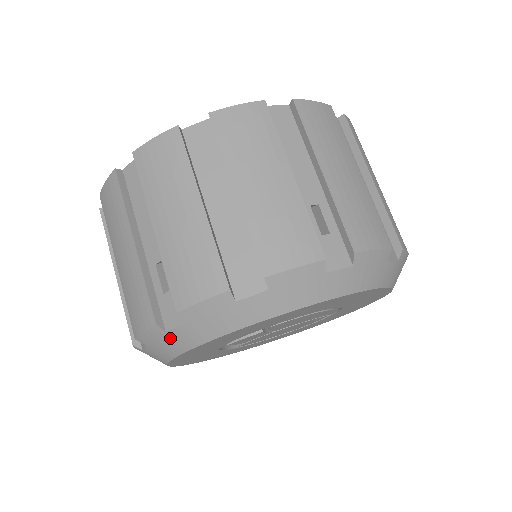
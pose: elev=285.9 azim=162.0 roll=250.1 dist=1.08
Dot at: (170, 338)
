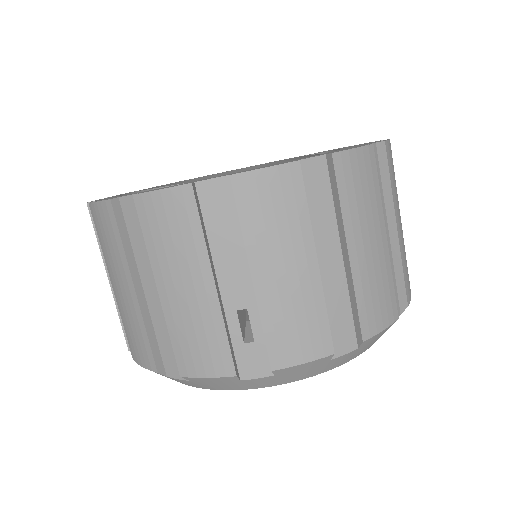
Dot at: occluded
